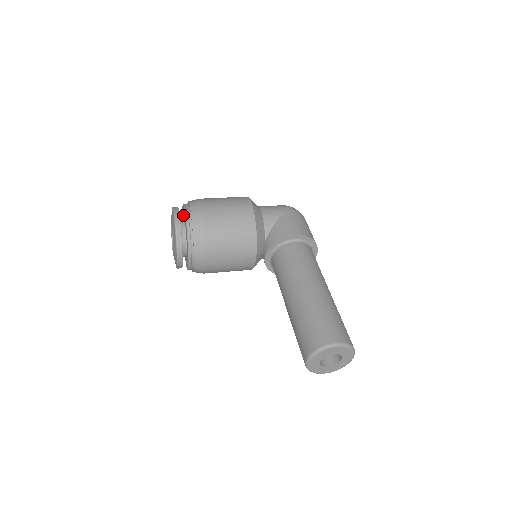
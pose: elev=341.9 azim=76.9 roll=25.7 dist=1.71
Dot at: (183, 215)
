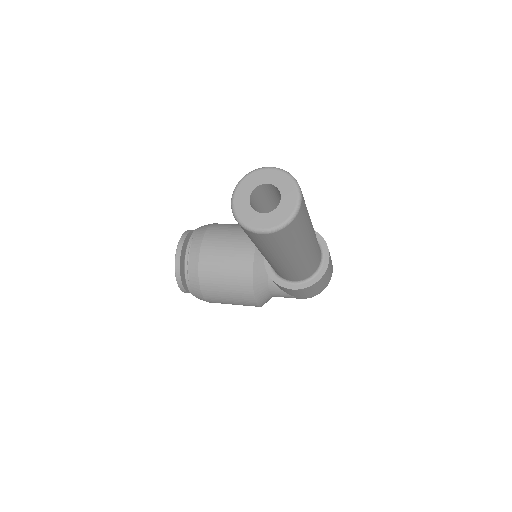
Dot at: occluded
